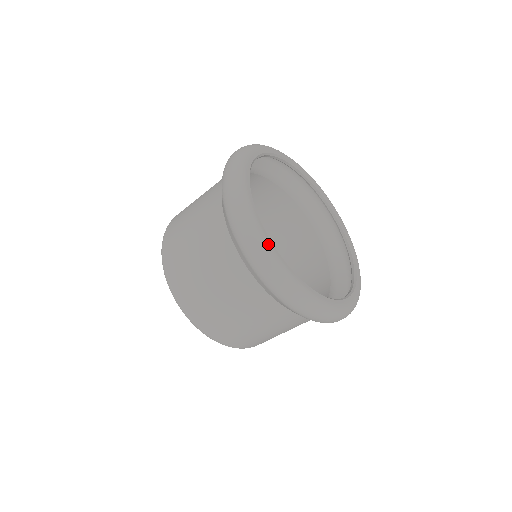
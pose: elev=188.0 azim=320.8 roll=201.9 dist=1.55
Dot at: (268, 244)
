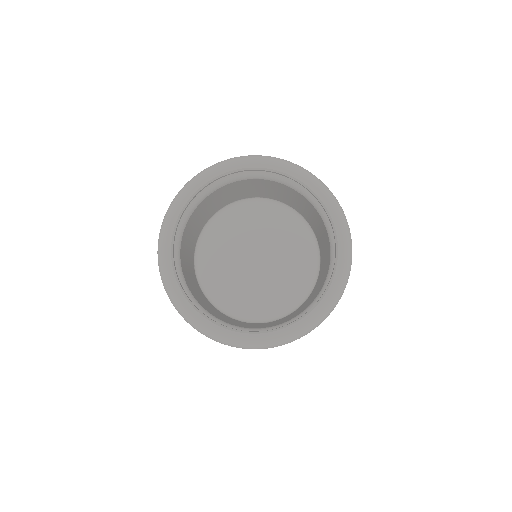
Dot at: (170, 282)
